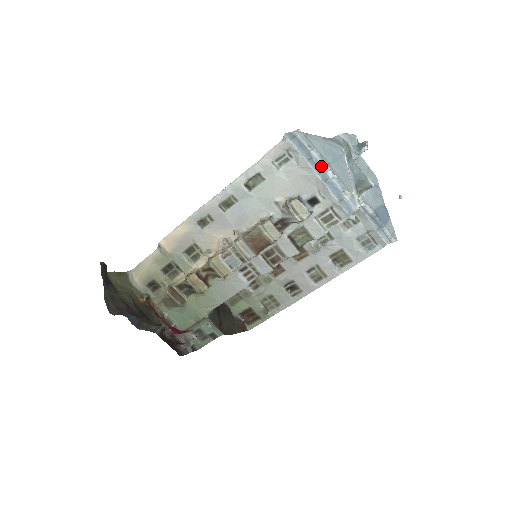
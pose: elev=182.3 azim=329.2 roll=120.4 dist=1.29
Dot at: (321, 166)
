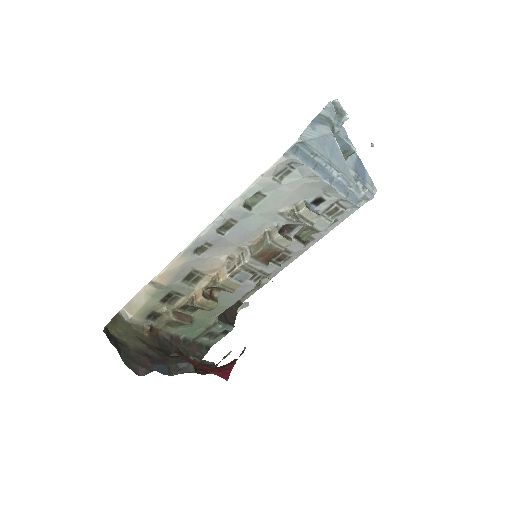
Dot at: (326, 169)
